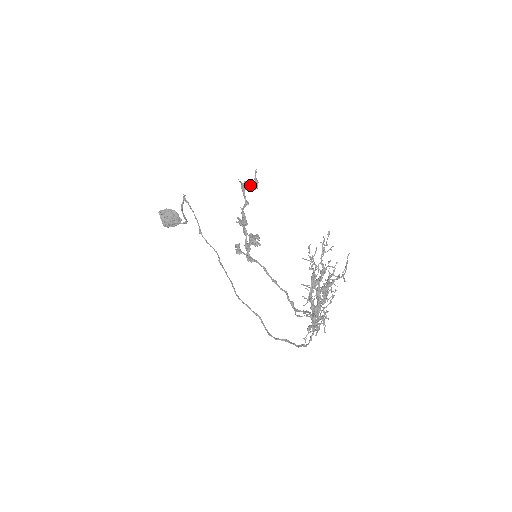
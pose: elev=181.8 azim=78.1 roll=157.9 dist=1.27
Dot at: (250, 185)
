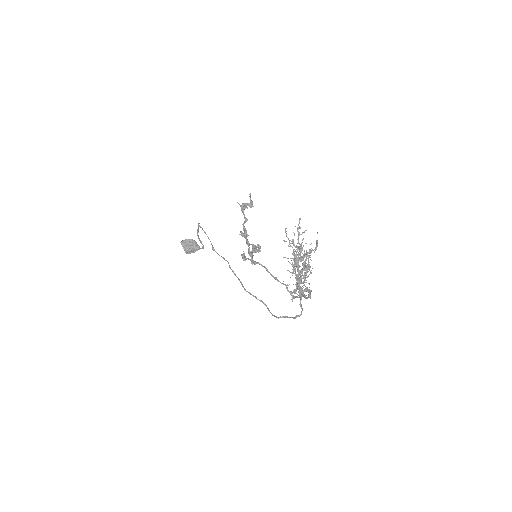
Dot at: (247, 205)
